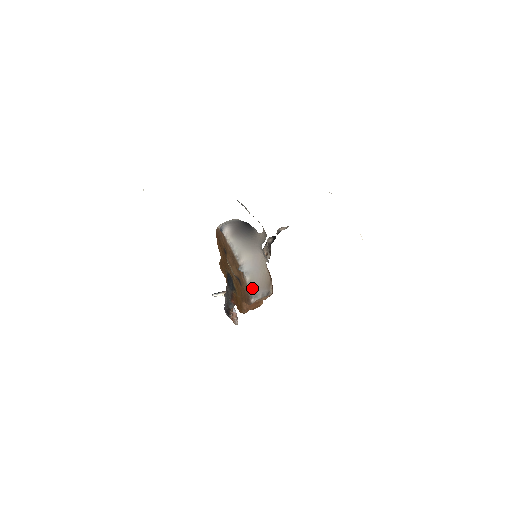
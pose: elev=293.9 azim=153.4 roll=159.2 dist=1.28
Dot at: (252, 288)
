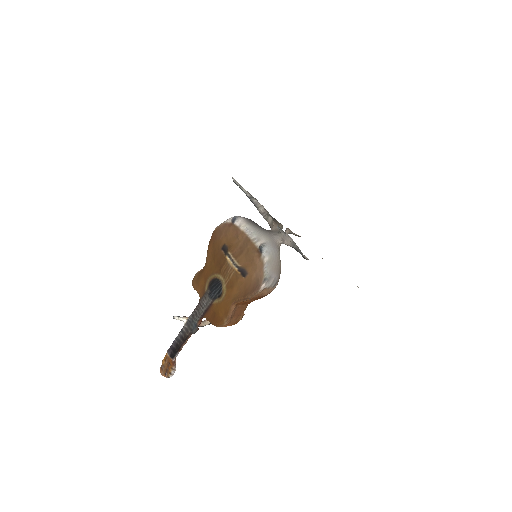
Dot at: (269, 269)
